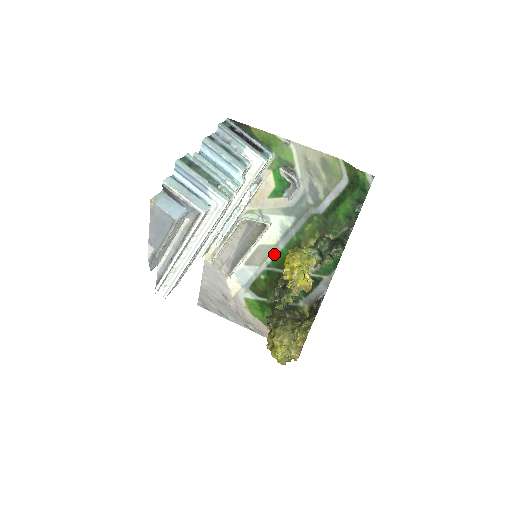
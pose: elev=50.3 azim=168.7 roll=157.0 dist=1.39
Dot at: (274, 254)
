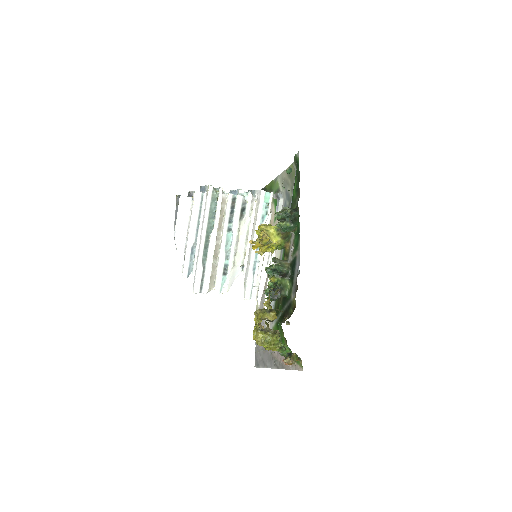
Dot at: occluded
